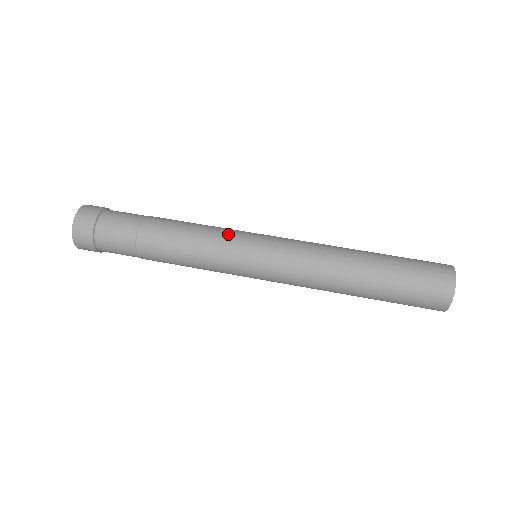
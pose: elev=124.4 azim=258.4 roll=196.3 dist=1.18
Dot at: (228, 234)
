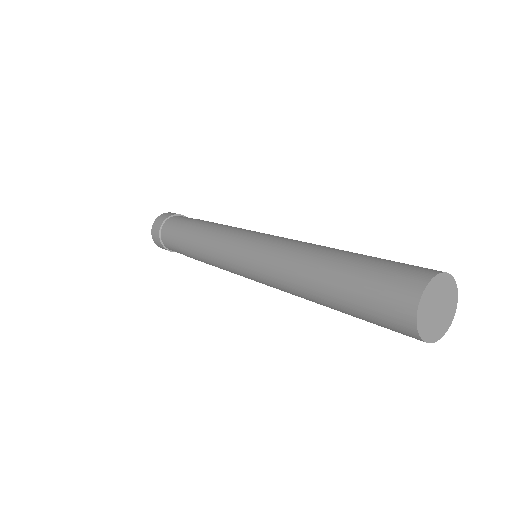
Dot at: occluded
